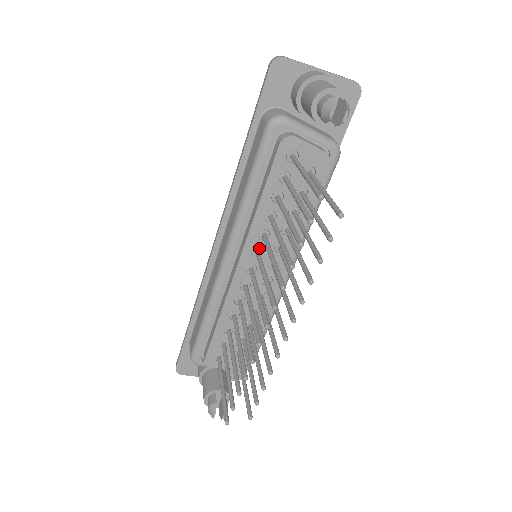
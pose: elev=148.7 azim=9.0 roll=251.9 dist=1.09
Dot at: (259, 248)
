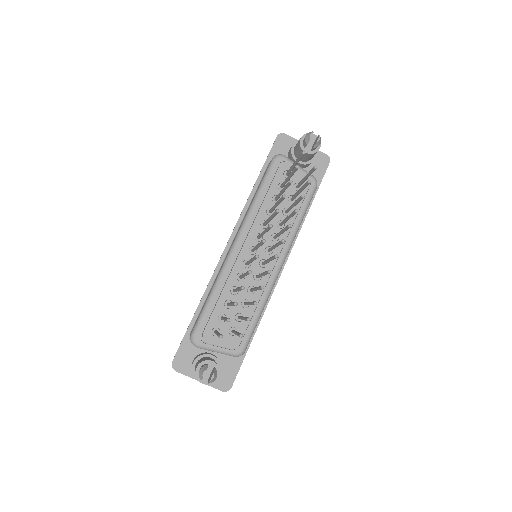
Dot at: occluded
